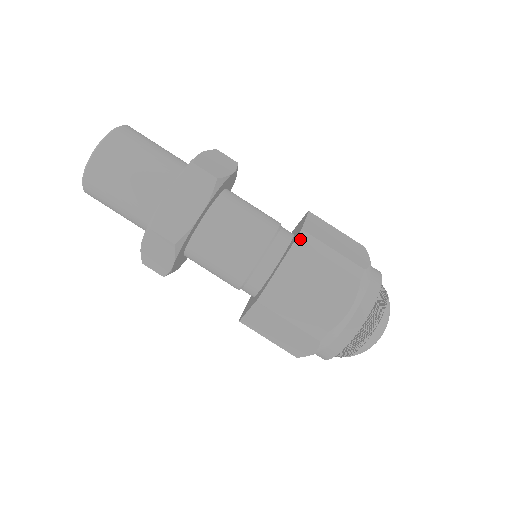
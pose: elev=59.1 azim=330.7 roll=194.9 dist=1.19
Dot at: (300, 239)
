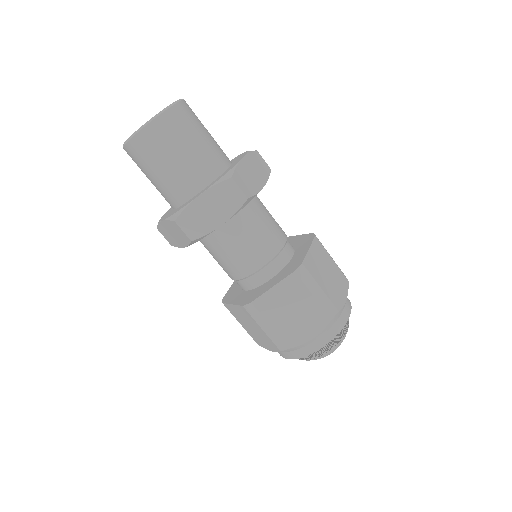
Dot at: (297, 272)
